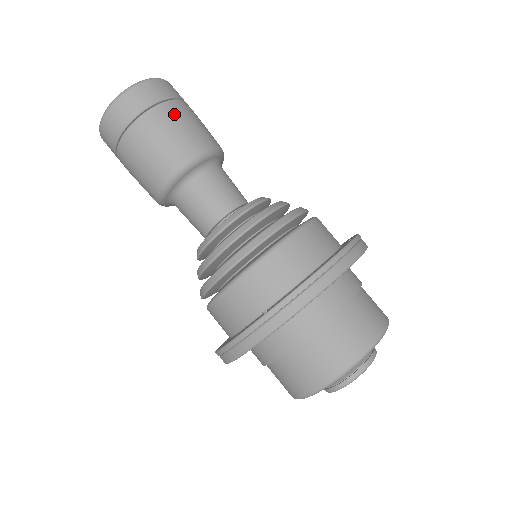
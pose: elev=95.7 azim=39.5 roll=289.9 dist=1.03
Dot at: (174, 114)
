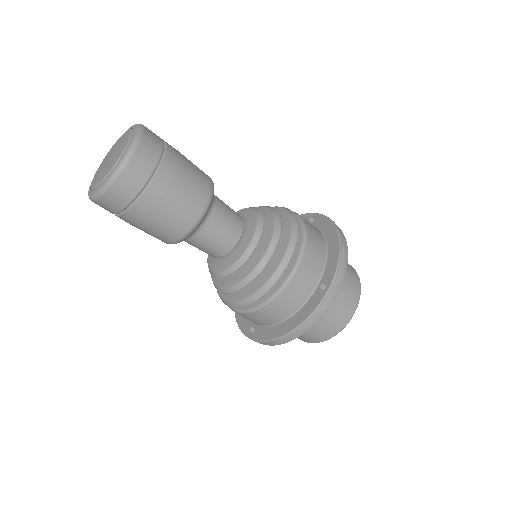
Dot at: (148, 212)
